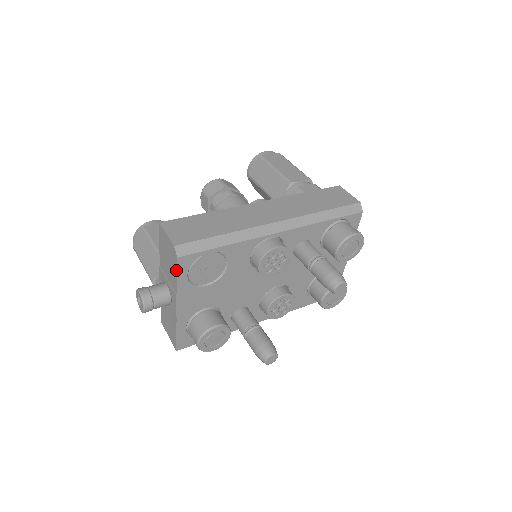
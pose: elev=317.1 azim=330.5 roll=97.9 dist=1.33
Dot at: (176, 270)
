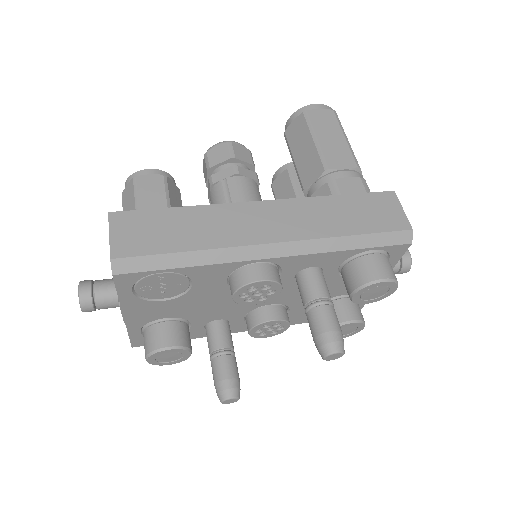
Dot at: (115, 285)
